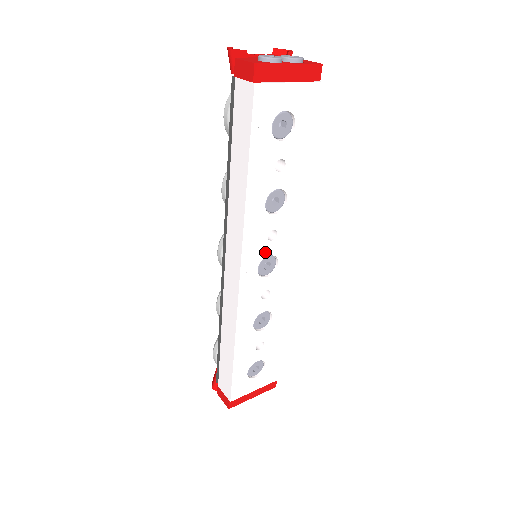
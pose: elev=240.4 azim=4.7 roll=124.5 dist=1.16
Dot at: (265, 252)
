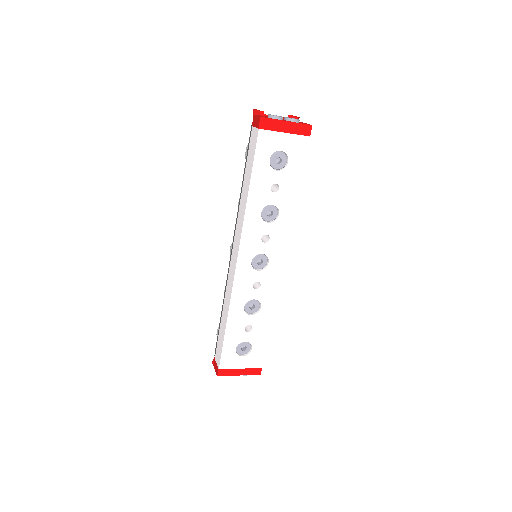
Dot at: (259, 250)
